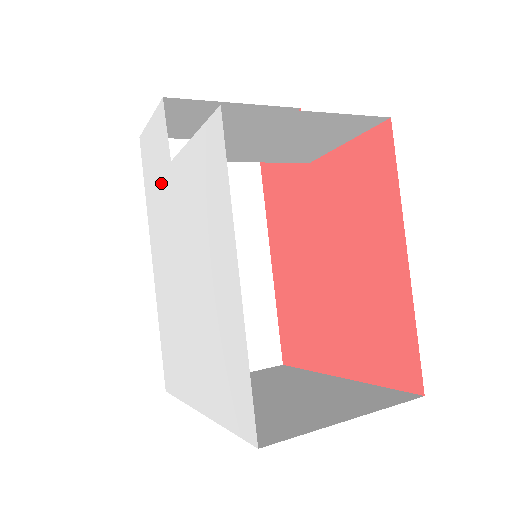
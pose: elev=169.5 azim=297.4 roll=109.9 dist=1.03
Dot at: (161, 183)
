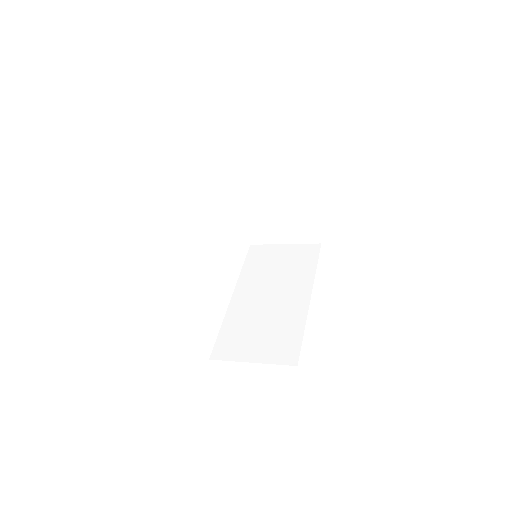
Dot at: occluded
